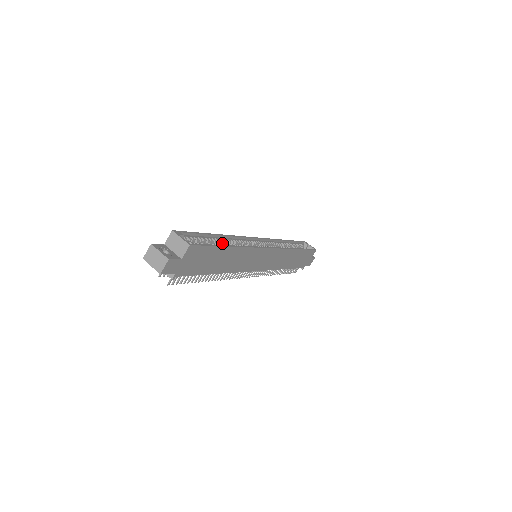
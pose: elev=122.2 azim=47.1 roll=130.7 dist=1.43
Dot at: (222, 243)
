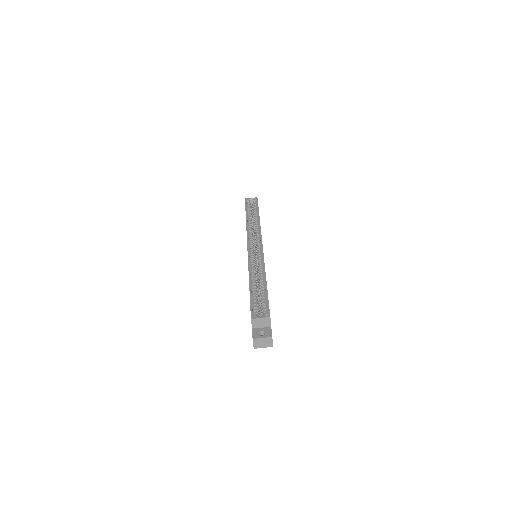
Dot at: (255, 283)
